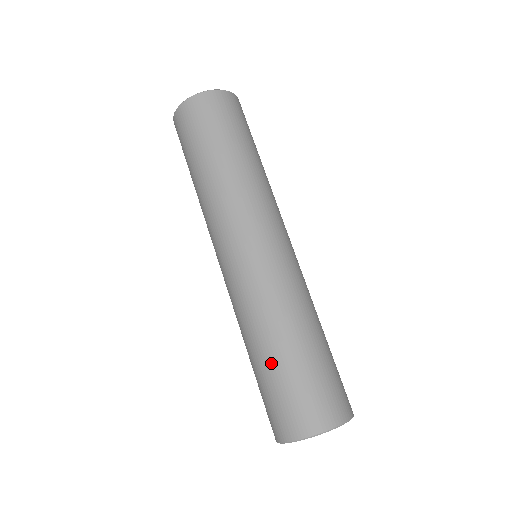
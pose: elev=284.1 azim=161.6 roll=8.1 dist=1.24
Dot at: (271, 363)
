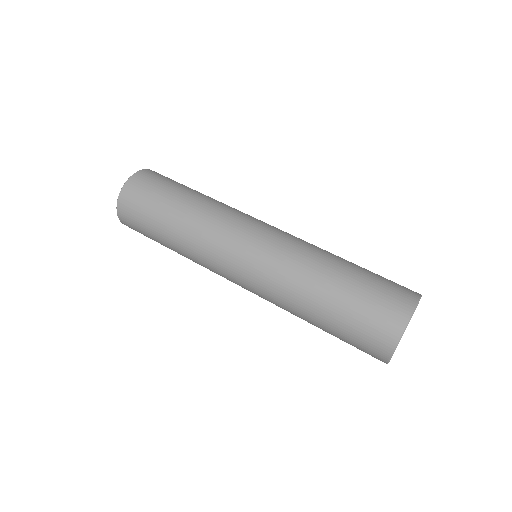
Dot at: (351, 271)
